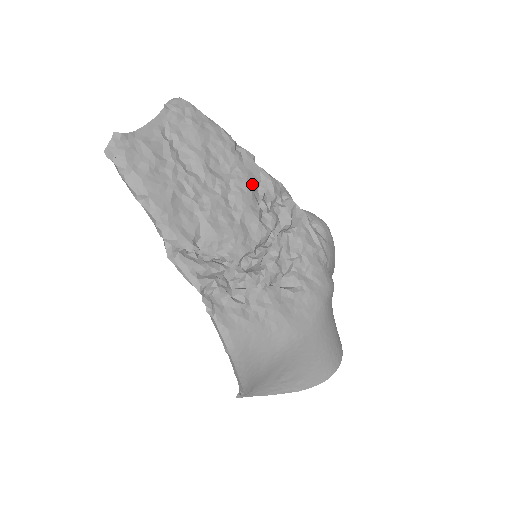
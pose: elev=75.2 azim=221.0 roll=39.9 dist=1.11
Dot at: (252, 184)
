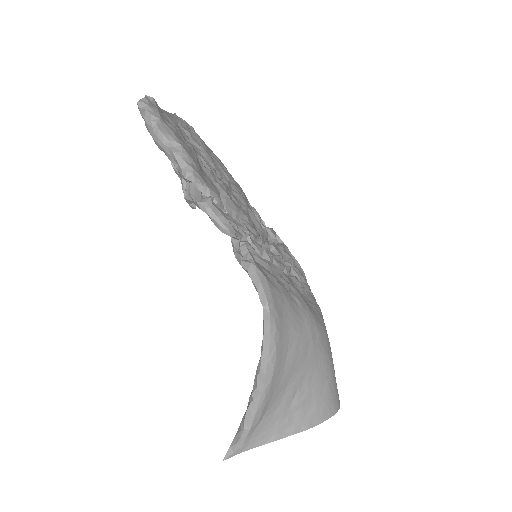
Dot at: occluded
